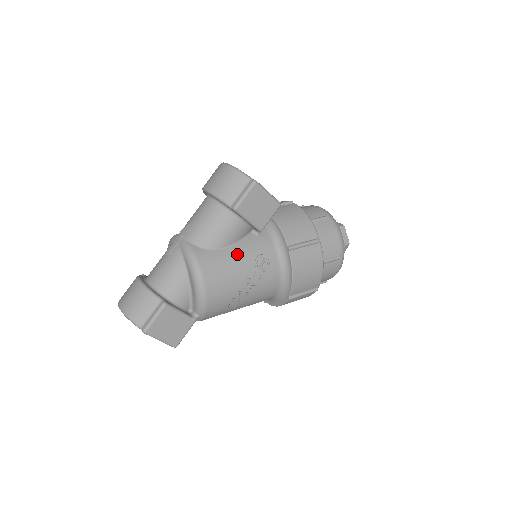
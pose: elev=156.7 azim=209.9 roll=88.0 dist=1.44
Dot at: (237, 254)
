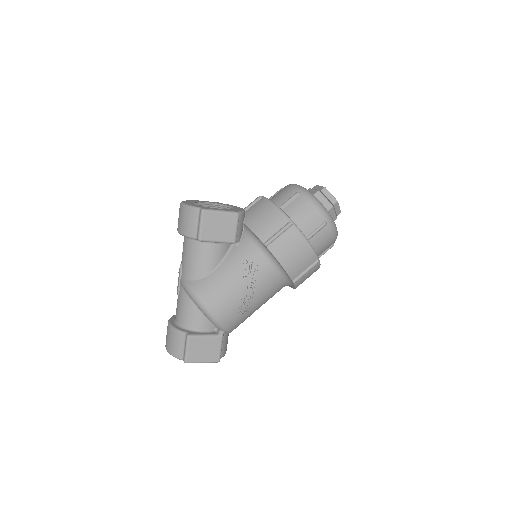
Dot at: (225, 271)
